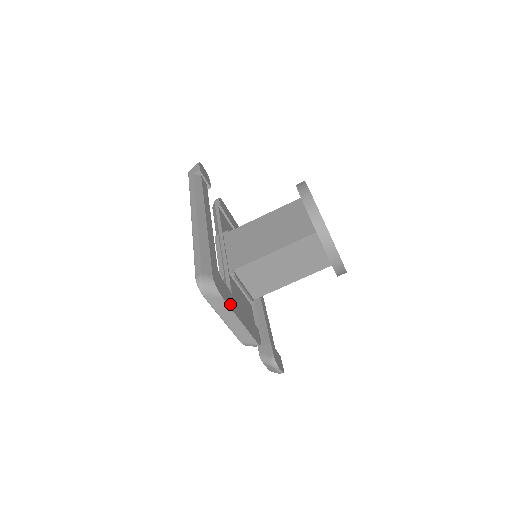
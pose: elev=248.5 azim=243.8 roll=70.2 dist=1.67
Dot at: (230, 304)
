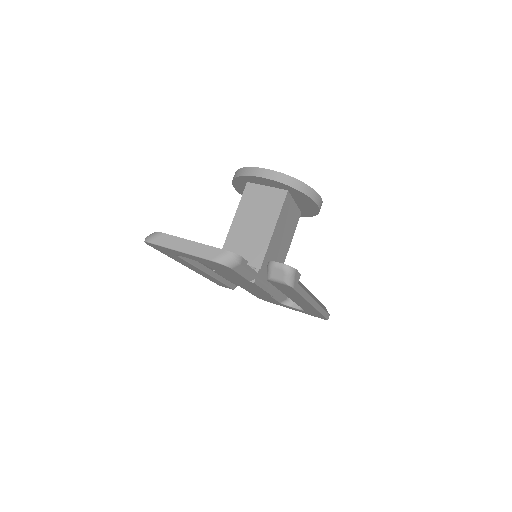
Dot at: occluded
